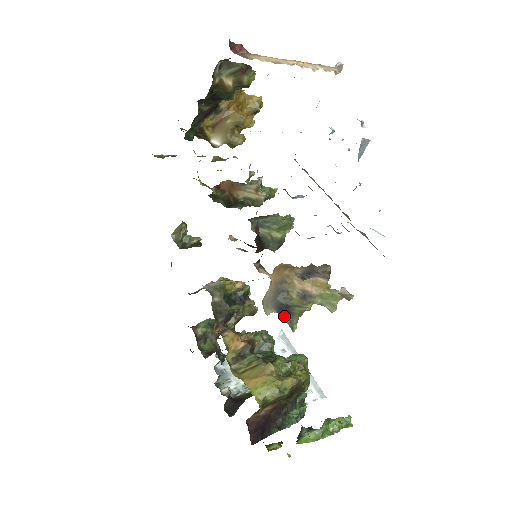
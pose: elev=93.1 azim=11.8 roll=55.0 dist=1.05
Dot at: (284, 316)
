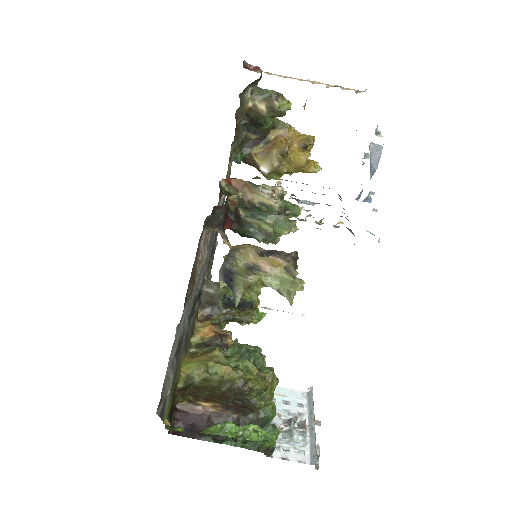
Dot at: (229, 285)
